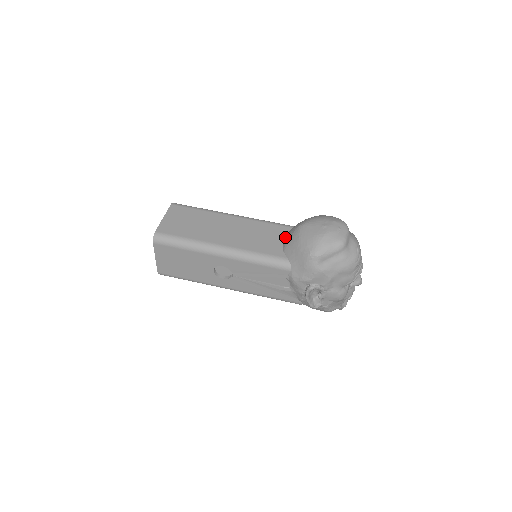
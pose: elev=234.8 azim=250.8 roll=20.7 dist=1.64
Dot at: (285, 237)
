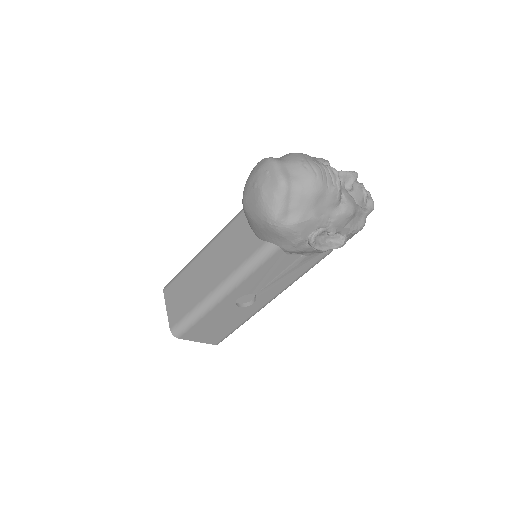
Dot at: occluded
